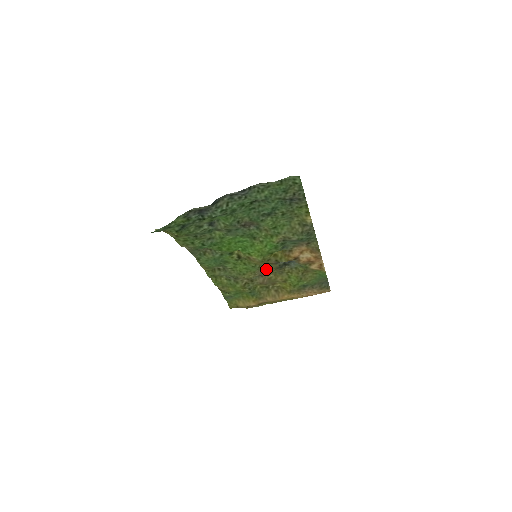
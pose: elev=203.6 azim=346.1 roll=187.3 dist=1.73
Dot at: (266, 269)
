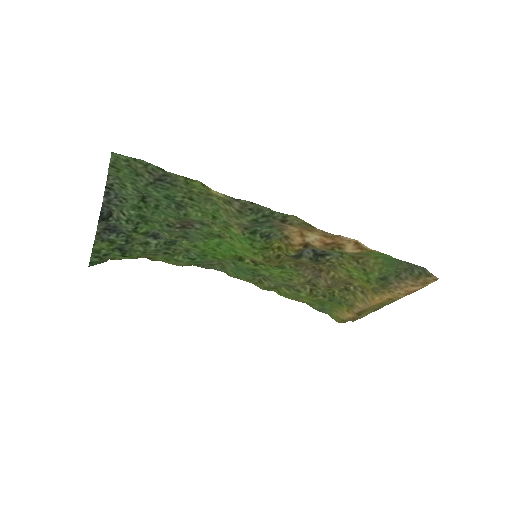
Dot at: (314, 266)
